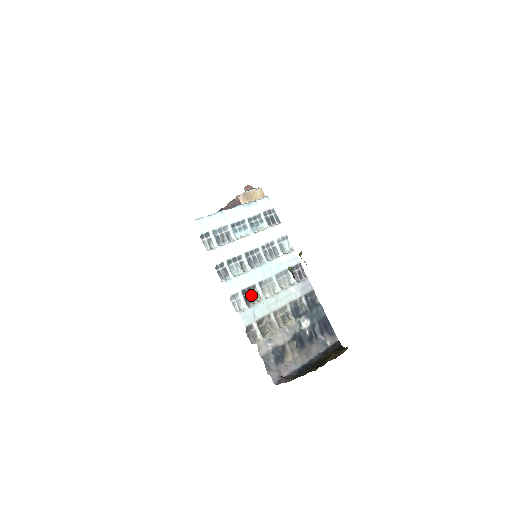
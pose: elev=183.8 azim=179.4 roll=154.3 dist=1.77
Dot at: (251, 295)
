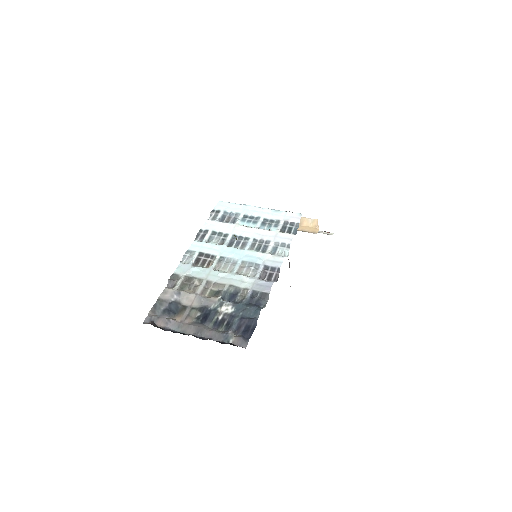
Dot at: (205, 260)
